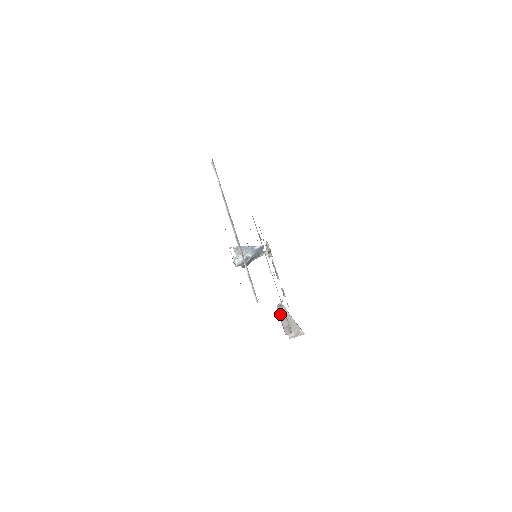
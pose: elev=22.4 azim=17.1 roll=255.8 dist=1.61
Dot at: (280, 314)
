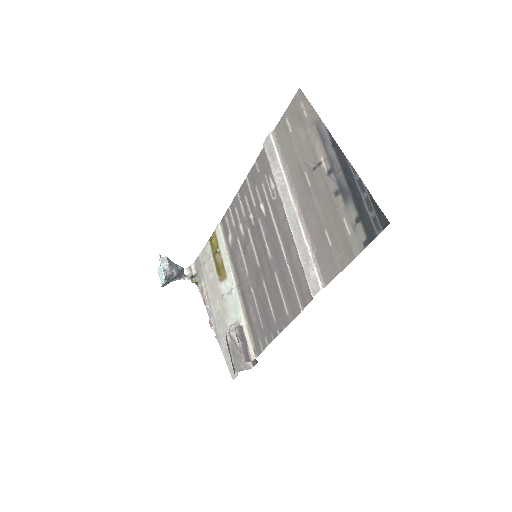
Dot at: (240, 337)
